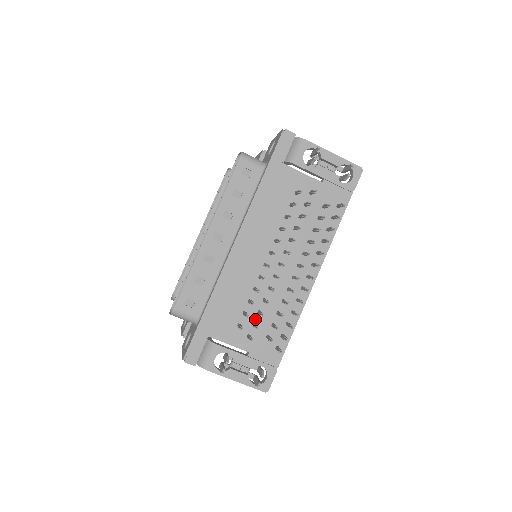
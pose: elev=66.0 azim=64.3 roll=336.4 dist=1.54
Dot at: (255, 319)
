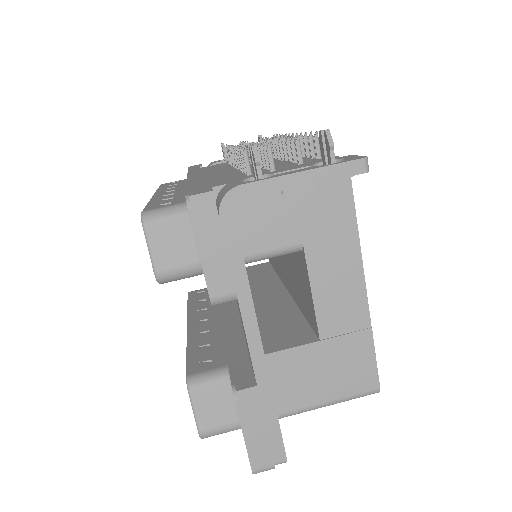
Dot at: (266, 170)
